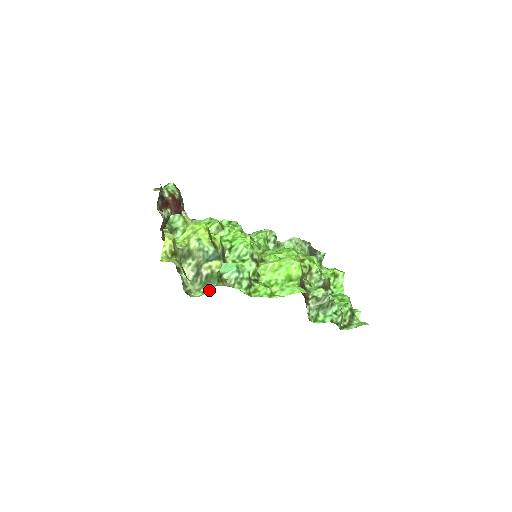
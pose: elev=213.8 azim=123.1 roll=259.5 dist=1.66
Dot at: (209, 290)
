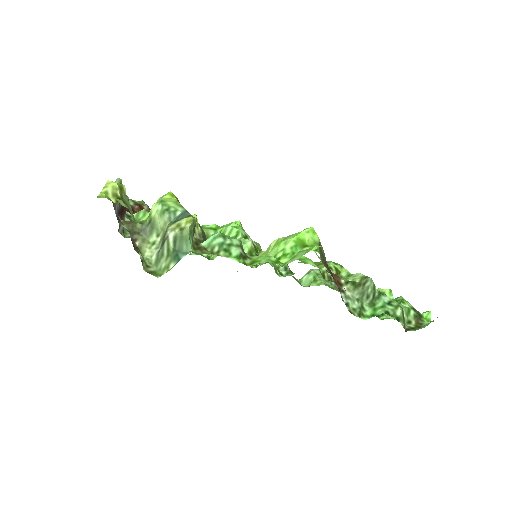
Dot at: (179, 256)
